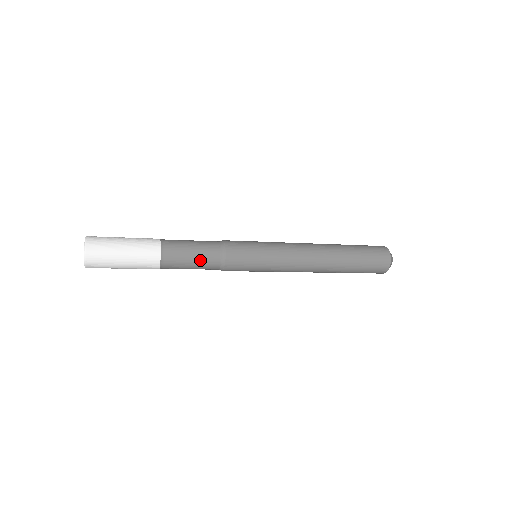
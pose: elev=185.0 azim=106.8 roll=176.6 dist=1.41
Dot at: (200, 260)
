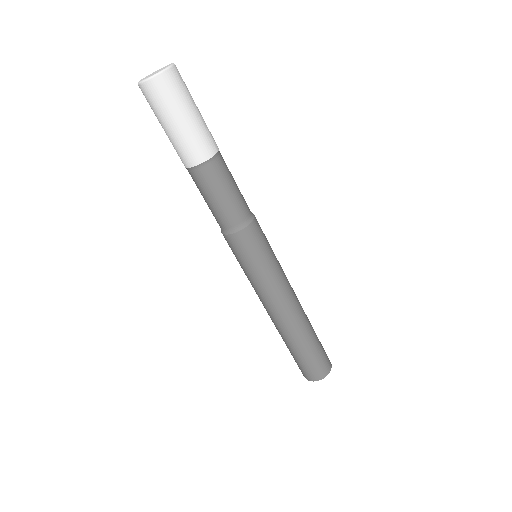
Dot at: (232, 201)
